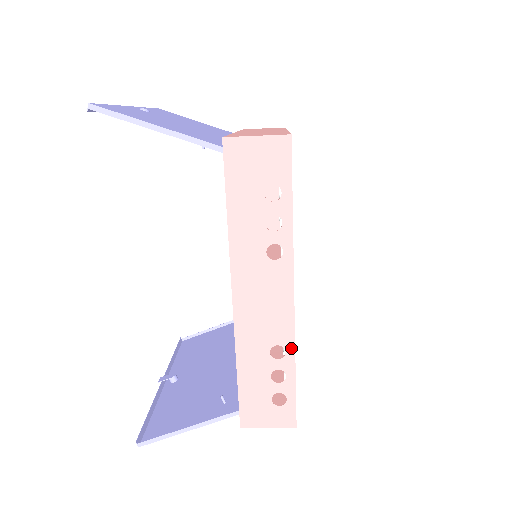
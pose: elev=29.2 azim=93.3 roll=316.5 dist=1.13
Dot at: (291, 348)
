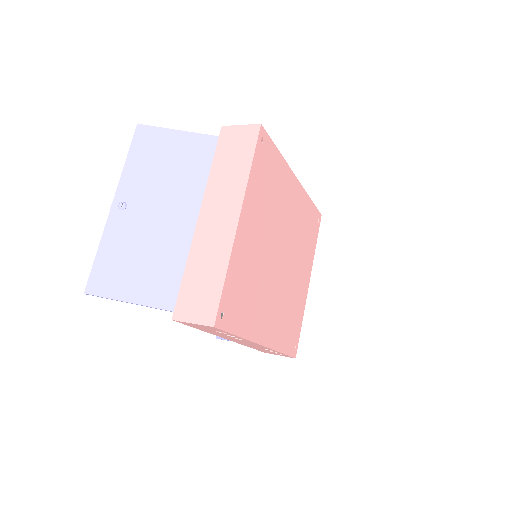
Dot at: occluded
